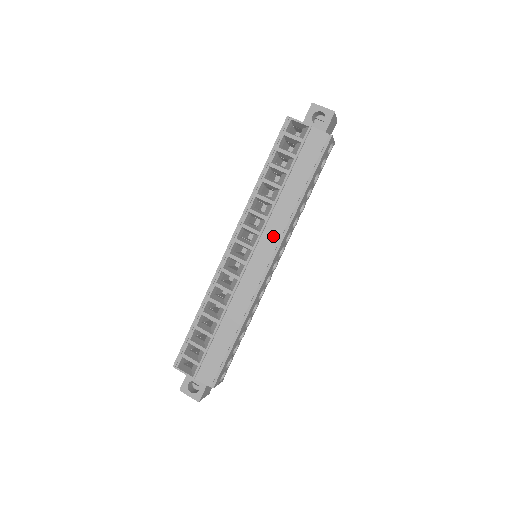
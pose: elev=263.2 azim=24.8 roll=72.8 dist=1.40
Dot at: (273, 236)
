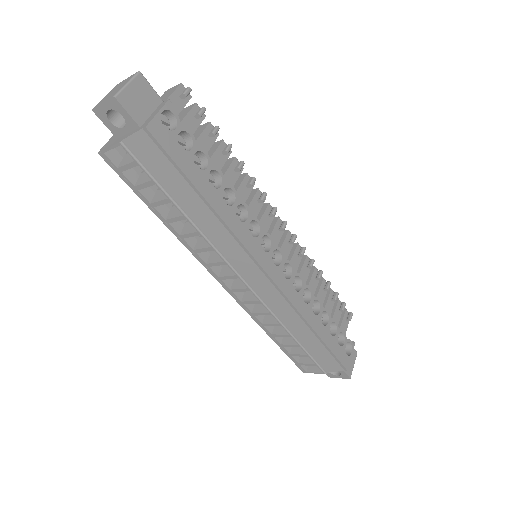
Dot at: (237, 254)
